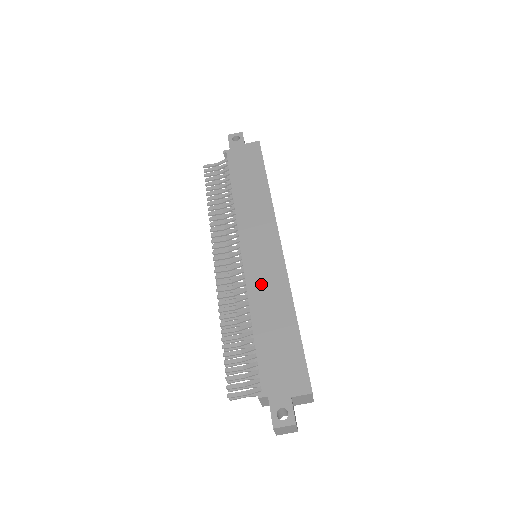
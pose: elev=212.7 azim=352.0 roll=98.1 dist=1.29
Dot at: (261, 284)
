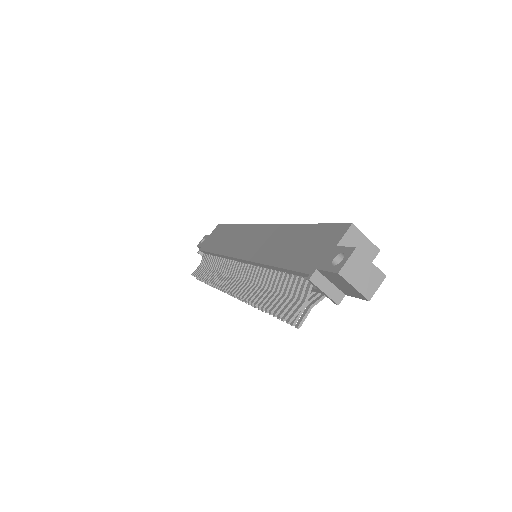
Dot at: (262, 248)
